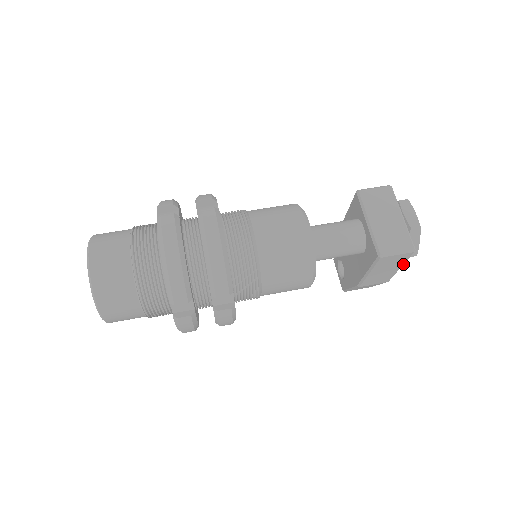
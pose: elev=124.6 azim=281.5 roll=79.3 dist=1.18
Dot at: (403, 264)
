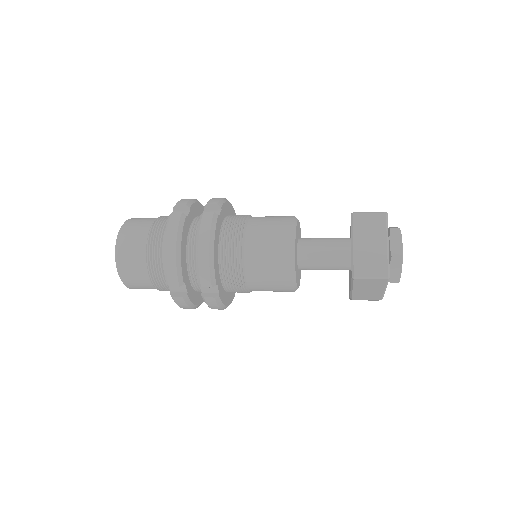
Dot at: (385, 288)
